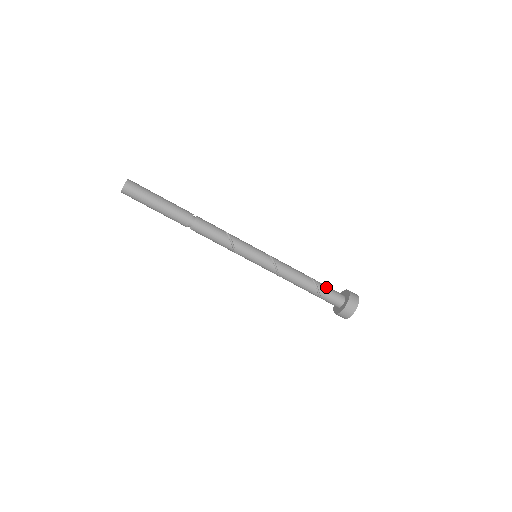
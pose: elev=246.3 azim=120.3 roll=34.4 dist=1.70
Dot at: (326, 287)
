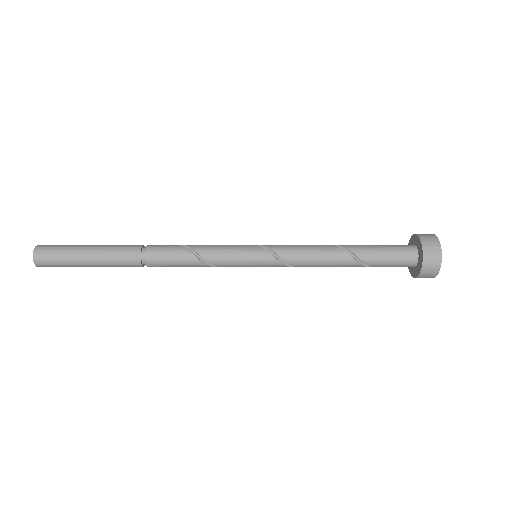
Dot at: (380, 257)
